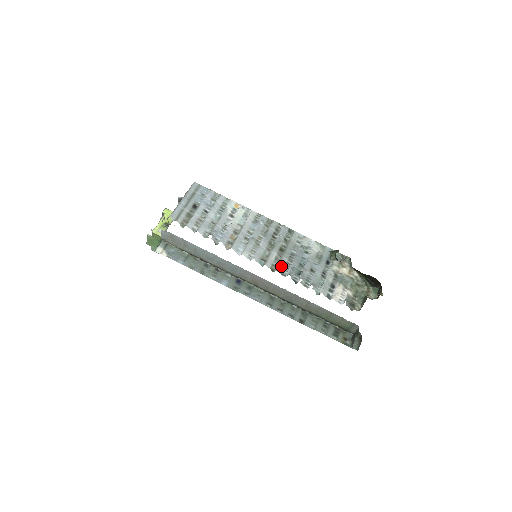
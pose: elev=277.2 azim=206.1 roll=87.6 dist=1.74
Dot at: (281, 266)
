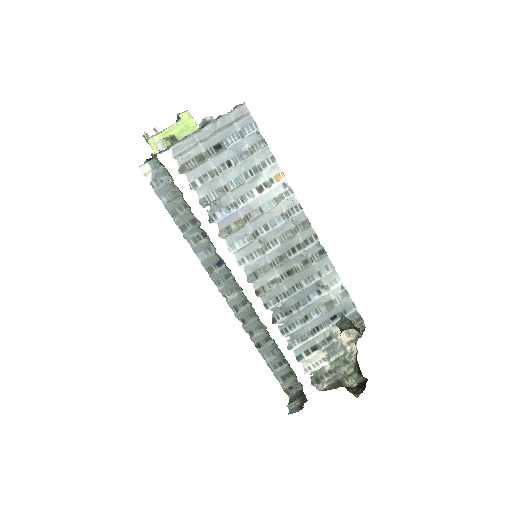
Dot at: (271, 294)
